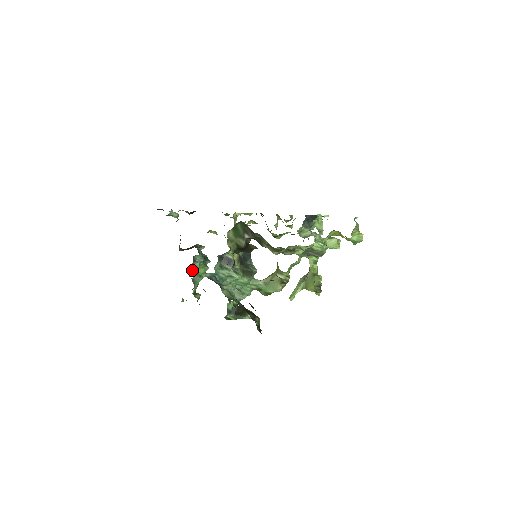
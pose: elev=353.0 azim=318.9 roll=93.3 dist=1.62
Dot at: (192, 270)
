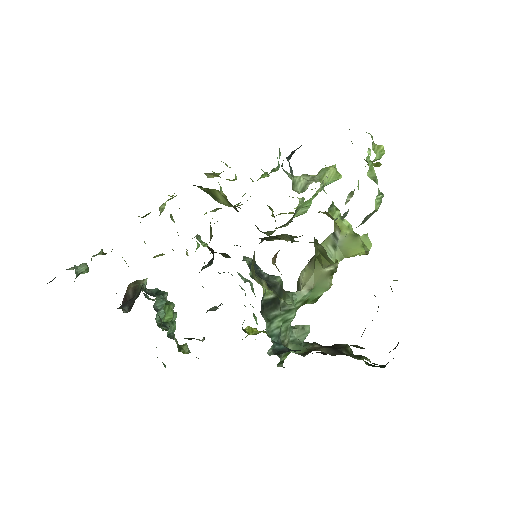
Dot at: occluded
